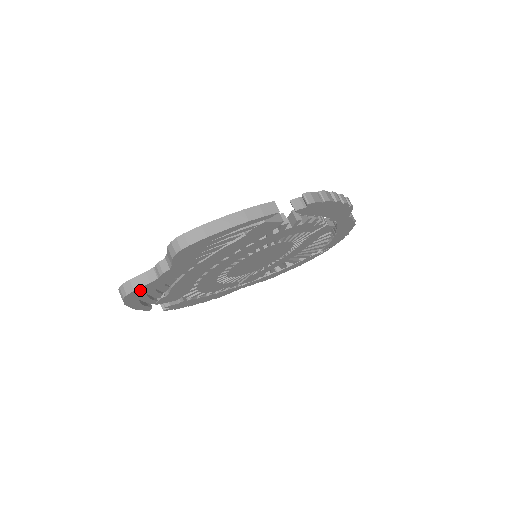
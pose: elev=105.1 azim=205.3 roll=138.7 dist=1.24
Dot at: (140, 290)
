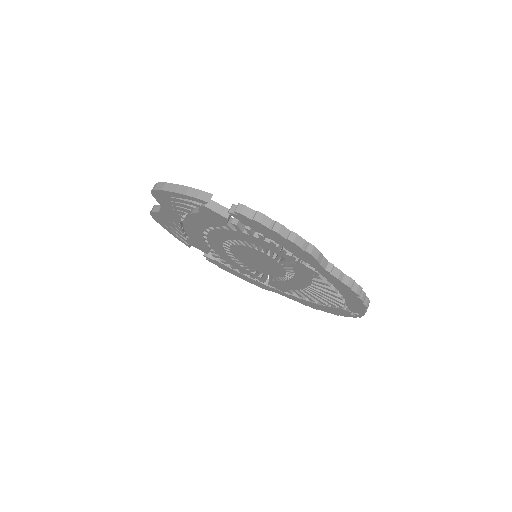
Dot at: (157, 215)
